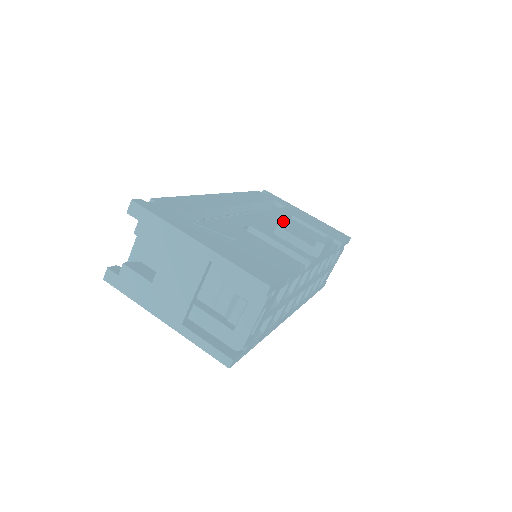
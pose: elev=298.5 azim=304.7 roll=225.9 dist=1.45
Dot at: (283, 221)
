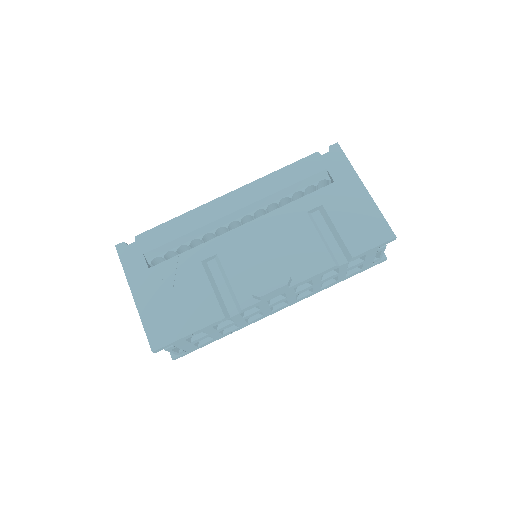
Dot at: (284, 228)
